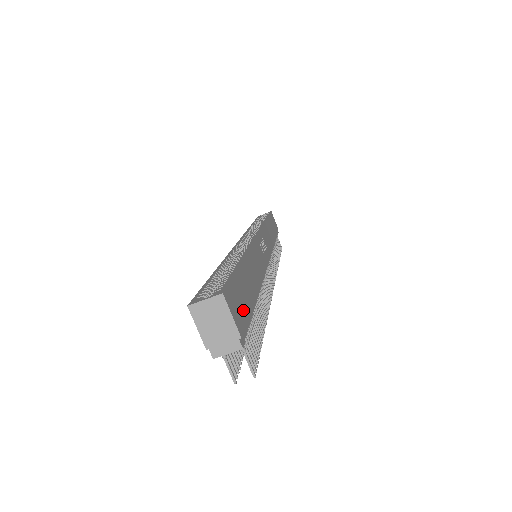
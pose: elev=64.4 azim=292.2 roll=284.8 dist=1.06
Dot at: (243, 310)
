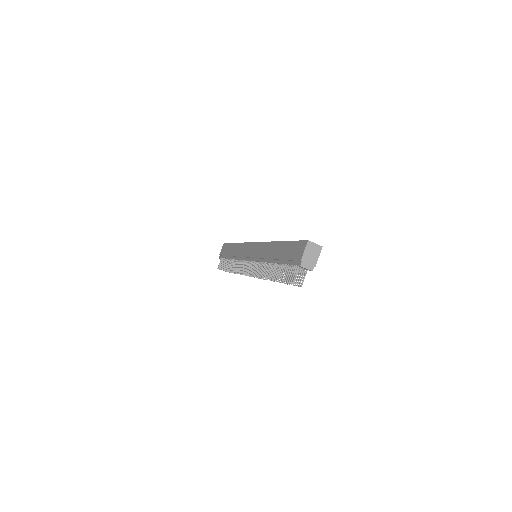
Dot at: occluded
